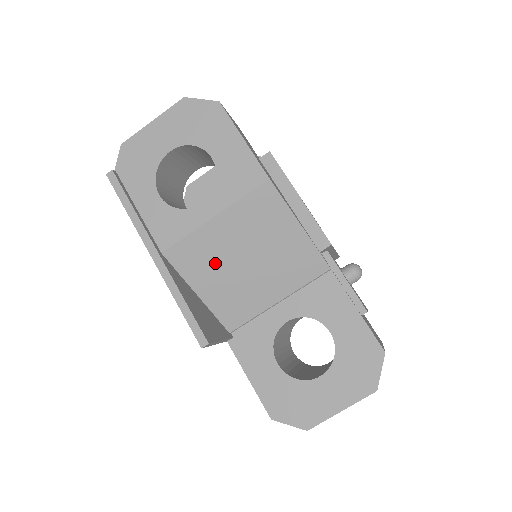
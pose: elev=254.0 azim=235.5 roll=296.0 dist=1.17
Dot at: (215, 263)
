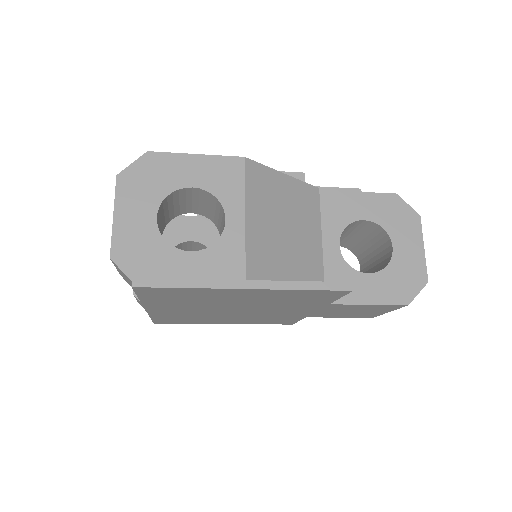
Dot at: (275, 252)
